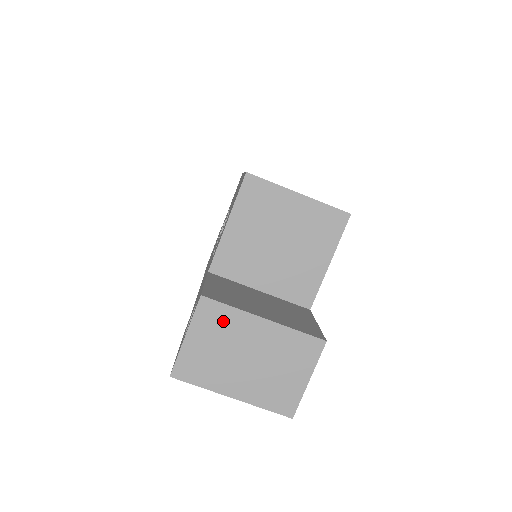
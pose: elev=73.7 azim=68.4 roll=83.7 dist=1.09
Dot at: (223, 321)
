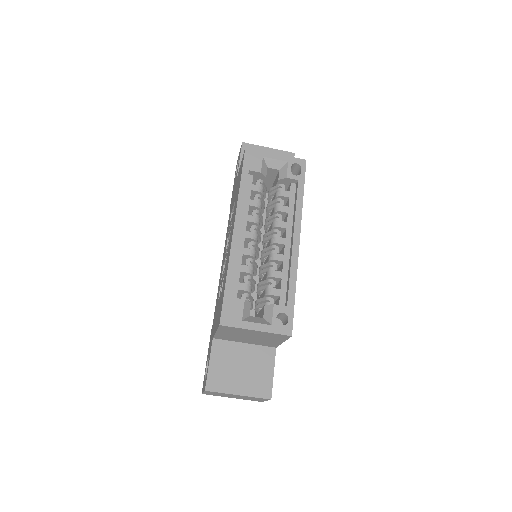
Dot at: (219, 393)
